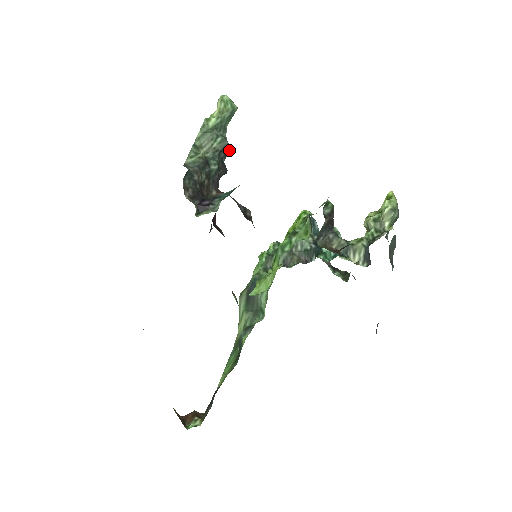
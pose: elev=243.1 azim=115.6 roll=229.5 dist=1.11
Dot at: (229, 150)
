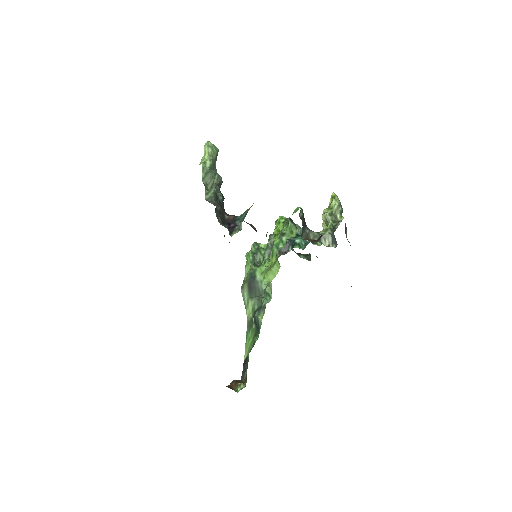
Dot at: (222, 182)
